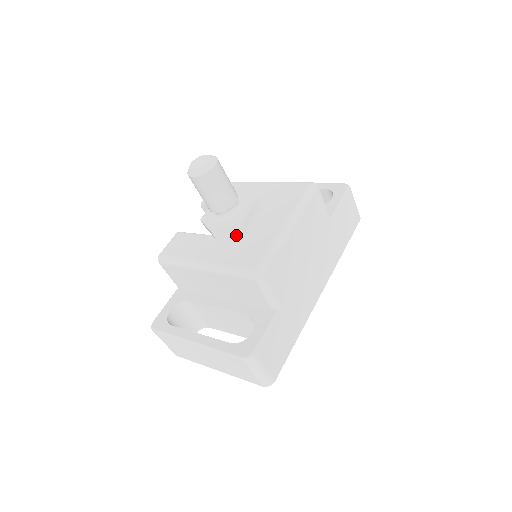
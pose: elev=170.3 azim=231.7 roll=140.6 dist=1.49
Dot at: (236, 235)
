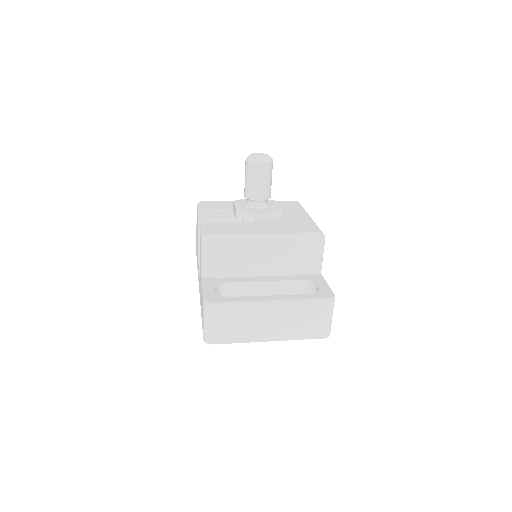
Dot at: (274, 221)
